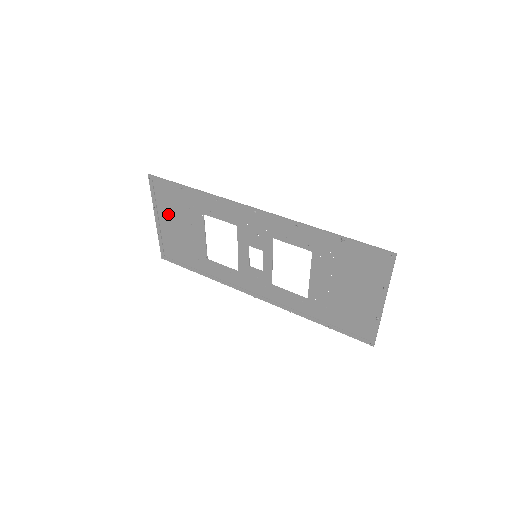
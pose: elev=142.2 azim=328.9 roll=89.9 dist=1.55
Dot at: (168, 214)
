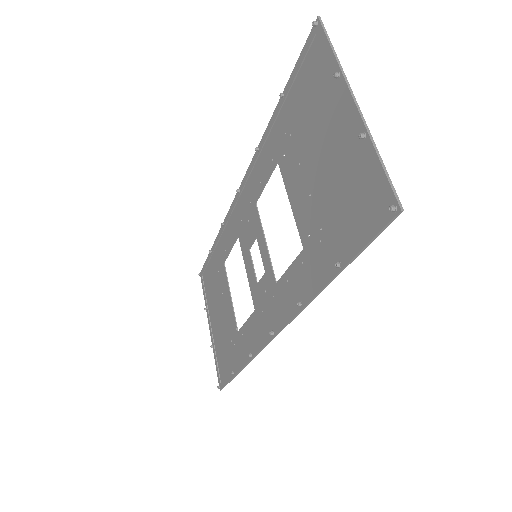
Dot at: (213, 306)
